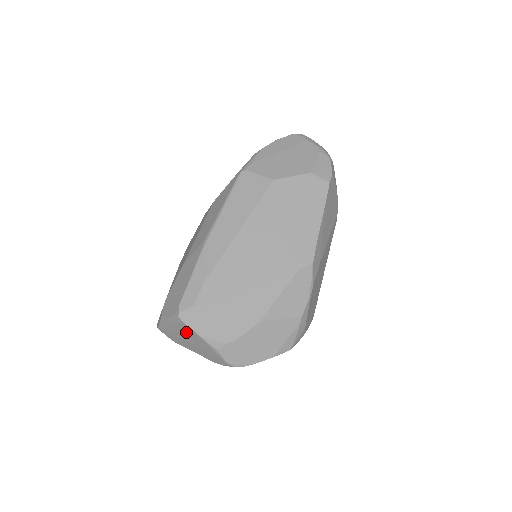
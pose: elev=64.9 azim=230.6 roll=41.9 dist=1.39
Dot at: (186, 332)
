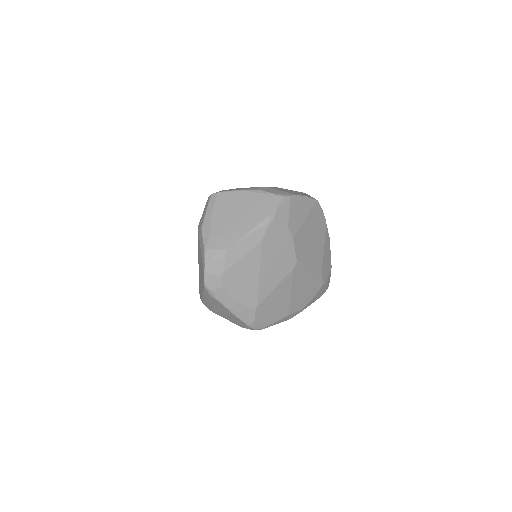
Dot at: (226, 204)
